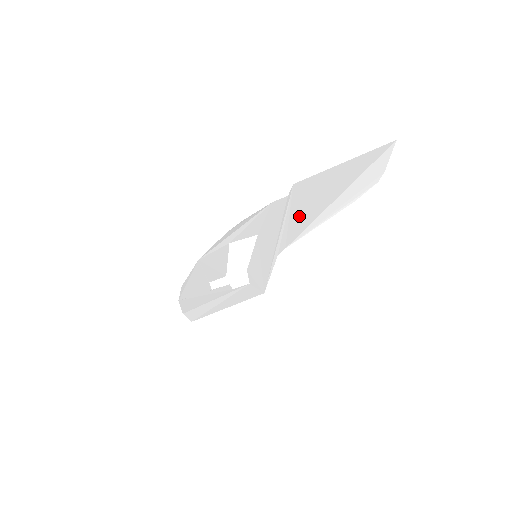
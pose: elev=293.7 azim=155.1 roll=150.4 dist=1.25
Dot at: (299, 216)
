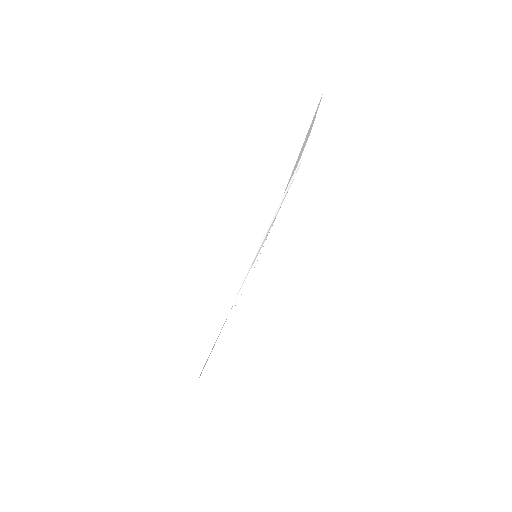
Dot at: occluded
